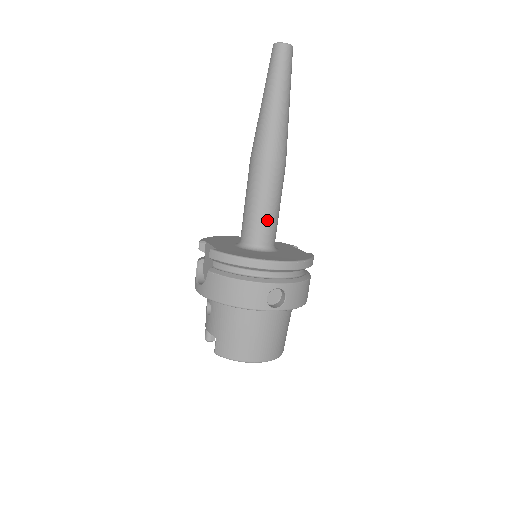
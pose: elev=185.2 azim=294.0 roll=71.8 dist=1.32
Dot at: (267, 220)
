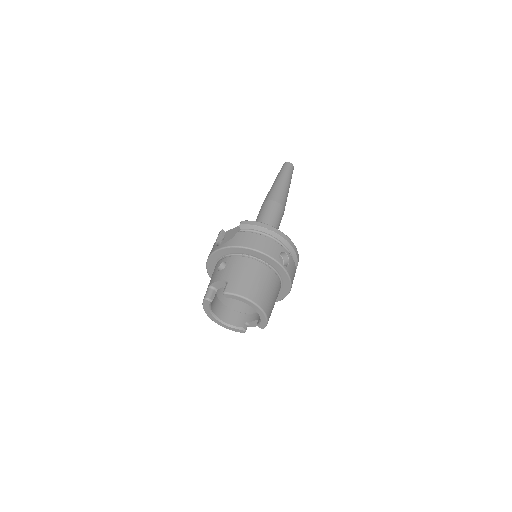
Dot at: occluded
